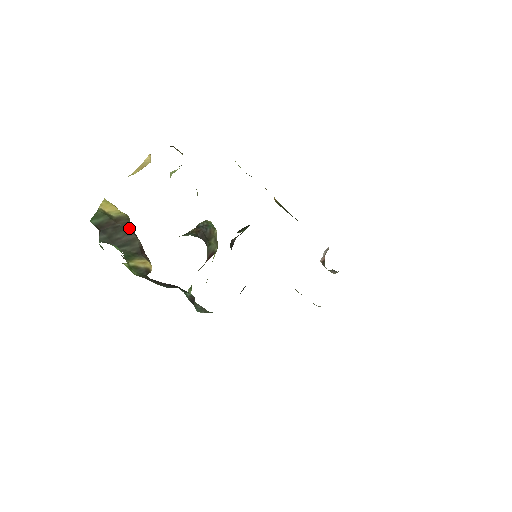
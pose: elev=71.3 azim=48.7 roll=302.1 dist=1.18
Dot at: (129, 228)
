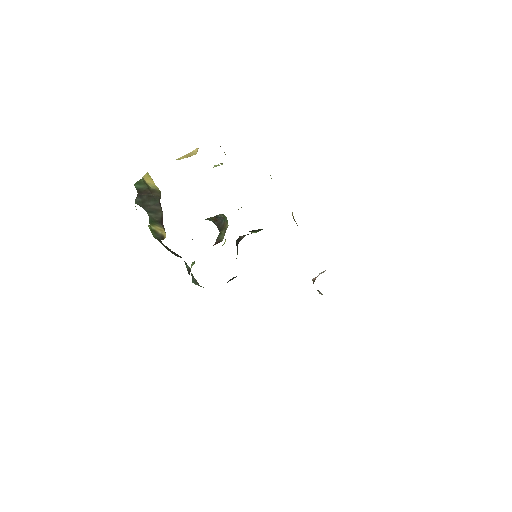
Dot at: (159, 200)
